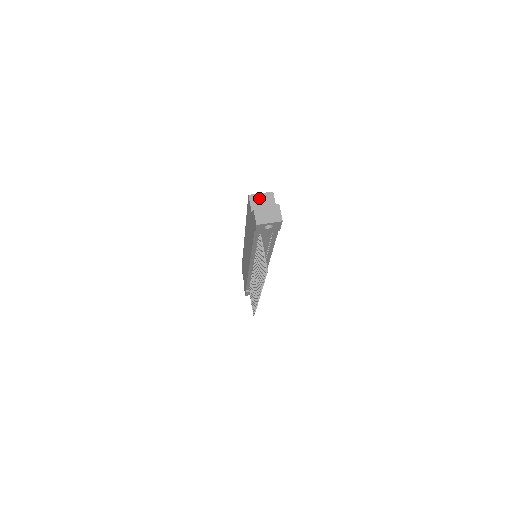
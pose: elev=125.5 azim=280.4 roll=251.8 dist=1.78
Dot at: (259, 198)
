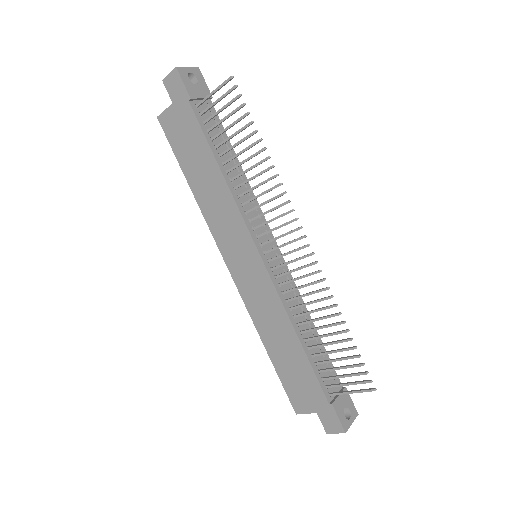
Dot at: occluded
